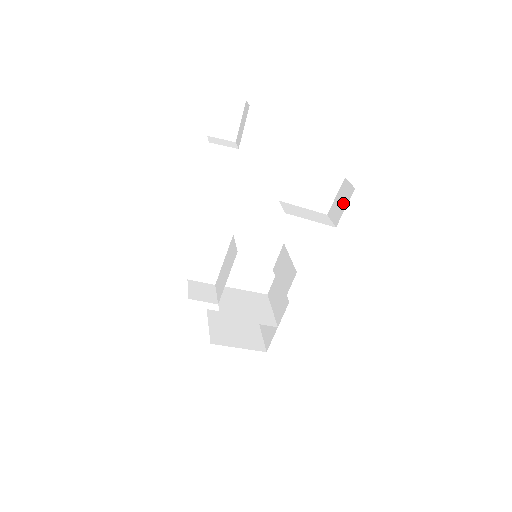
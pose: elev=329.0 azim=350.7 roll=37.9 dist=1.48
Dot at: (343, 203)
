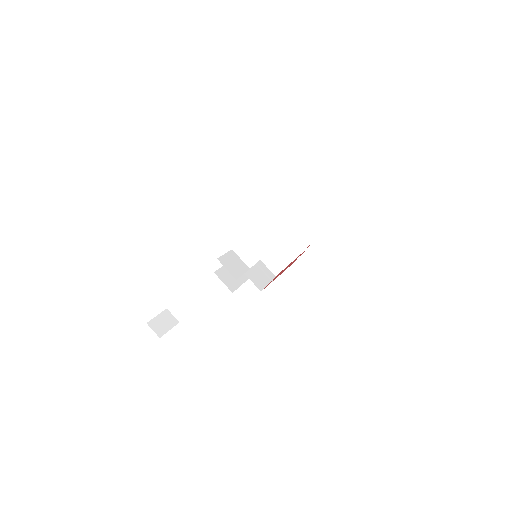
Dot at: occluded
